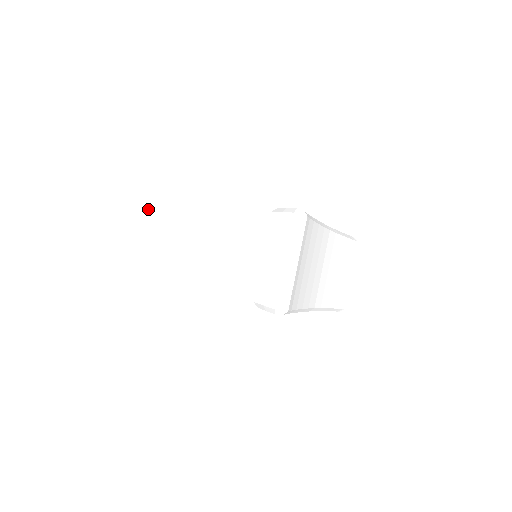
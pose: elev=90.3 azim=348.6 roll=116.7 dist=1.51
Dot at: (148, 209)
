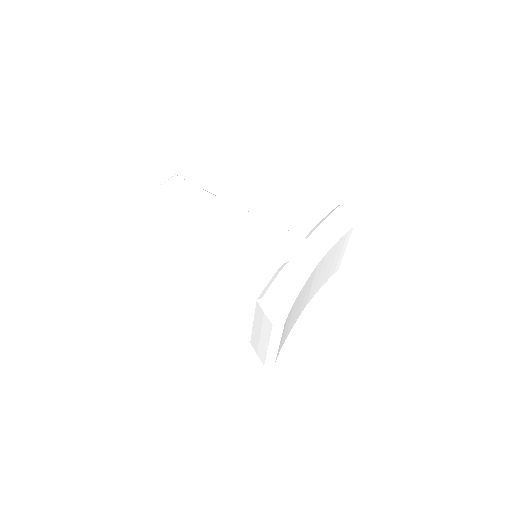
Dot at: (151, 201)
